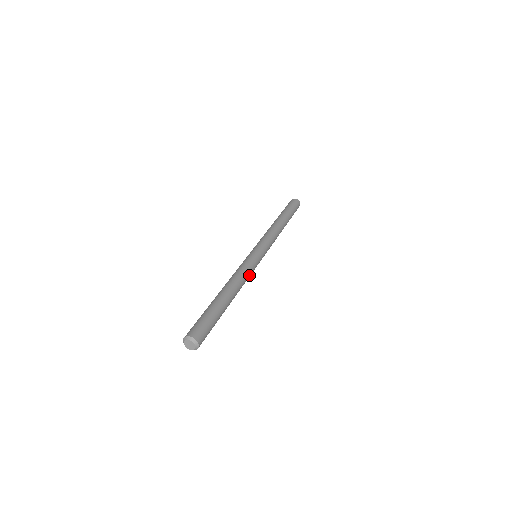
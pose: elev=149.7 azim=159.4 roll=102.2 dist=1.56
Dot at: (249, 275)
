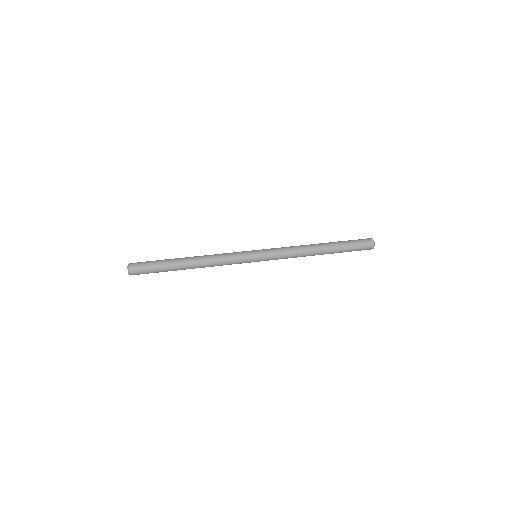
Dot at: (226, 263)
